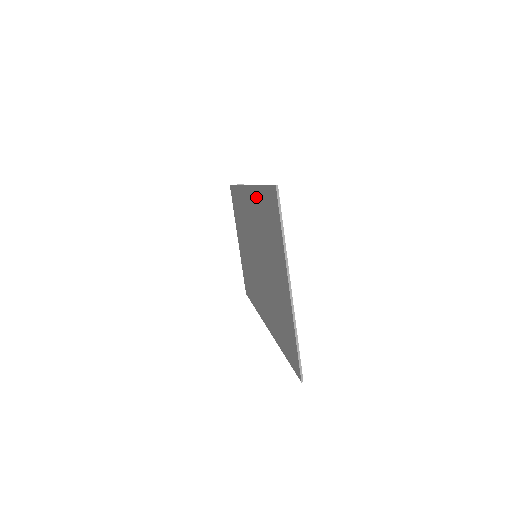
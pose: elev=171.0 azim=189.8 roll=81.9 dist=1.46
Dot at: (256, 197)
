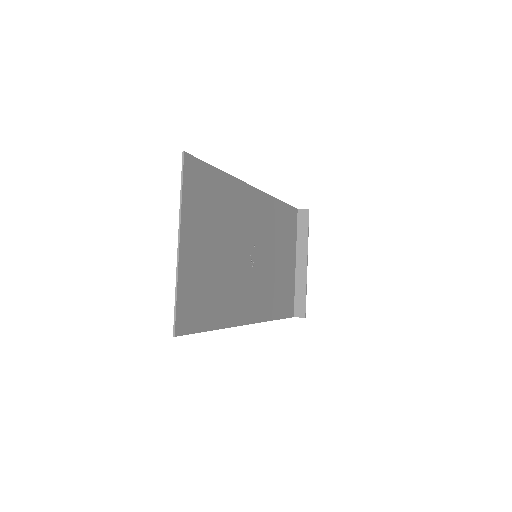
Dot at: (231, 187)
